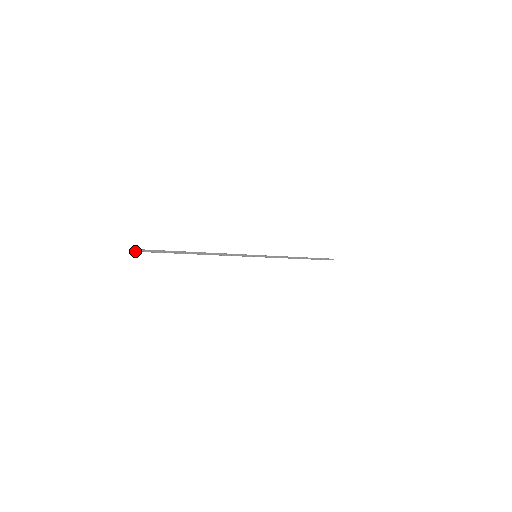
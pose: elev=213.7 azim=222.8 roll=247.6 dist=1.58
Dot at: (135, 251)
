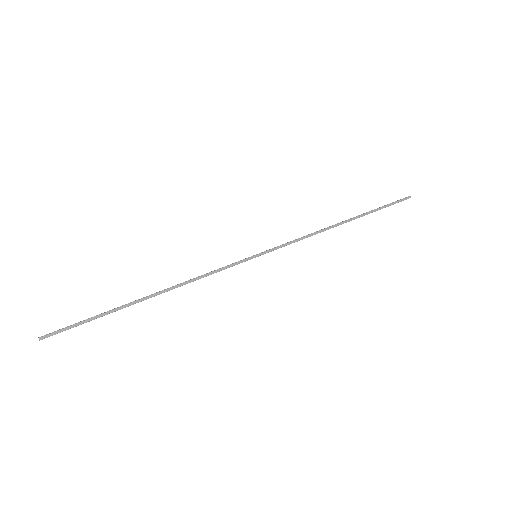
Dot at: (44, 338)
